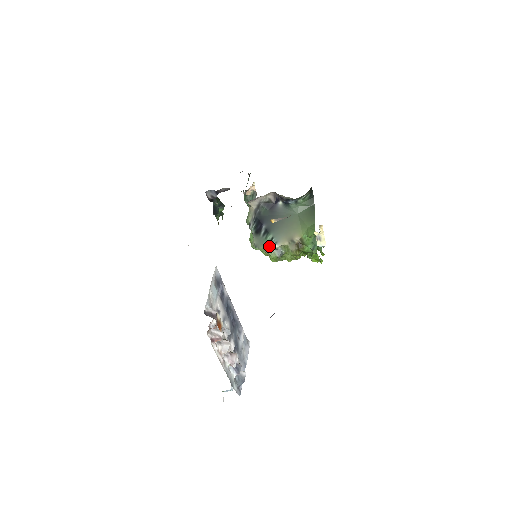
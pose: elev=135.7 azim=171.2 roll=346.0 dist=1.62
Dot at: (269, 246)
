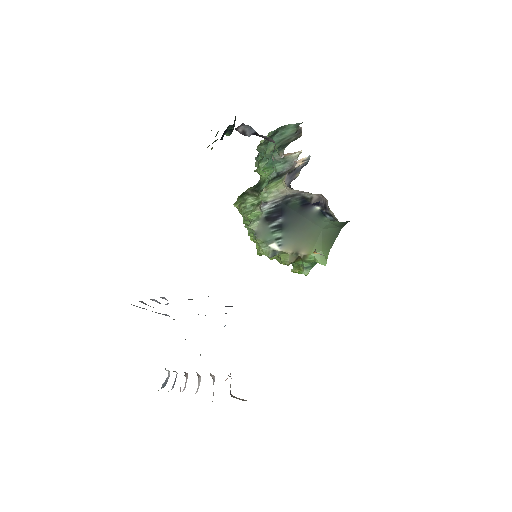
Dot at: (270, 243)
